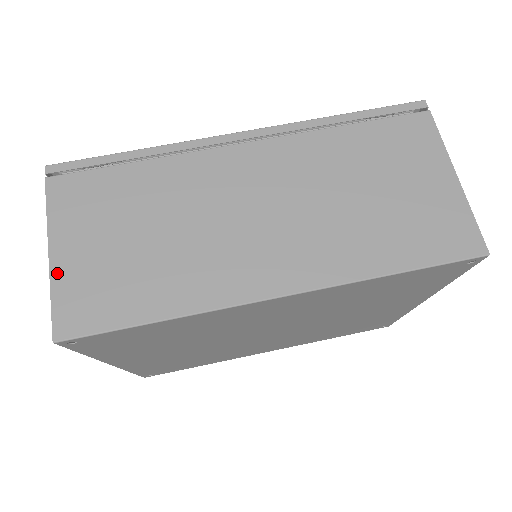
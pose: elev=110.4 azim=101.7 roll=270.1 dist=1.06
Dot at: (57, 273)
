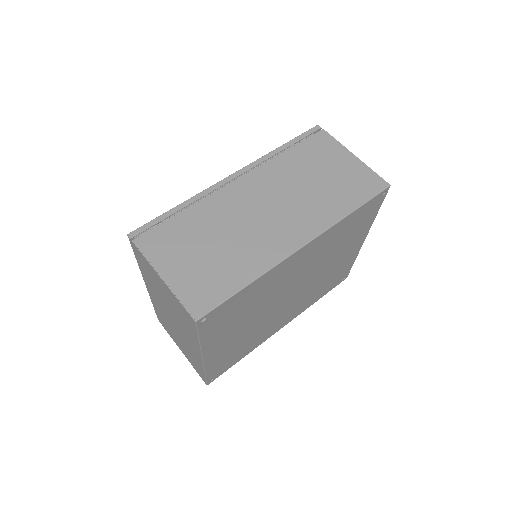
Dot at: (174, 286)
